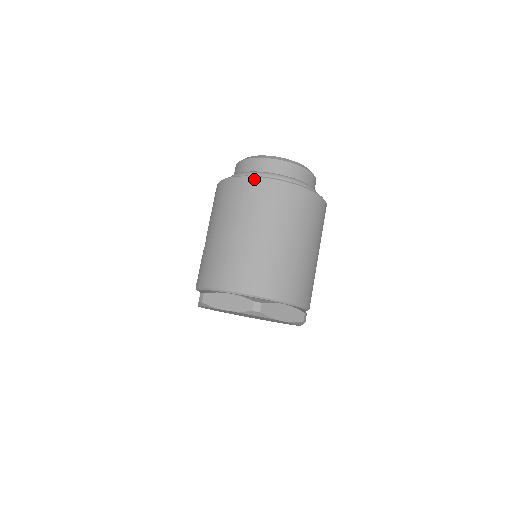
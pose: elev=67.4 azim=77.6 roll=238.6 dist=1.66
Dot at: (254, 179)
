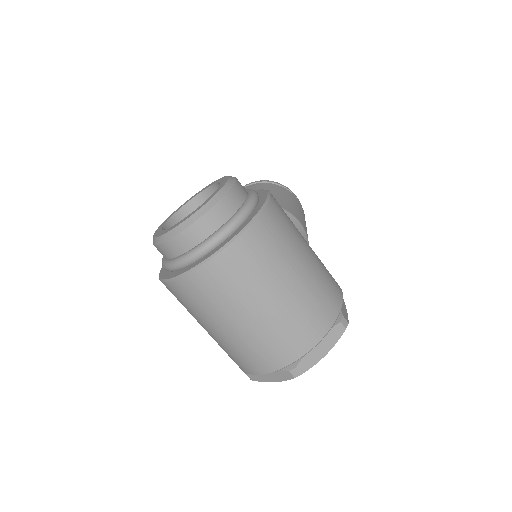
Dot at: (181, 281)
